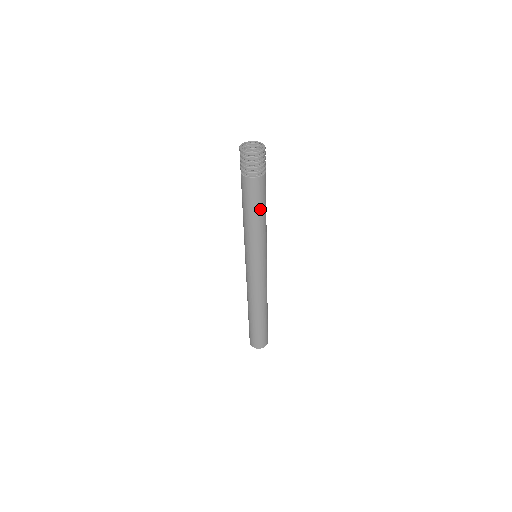
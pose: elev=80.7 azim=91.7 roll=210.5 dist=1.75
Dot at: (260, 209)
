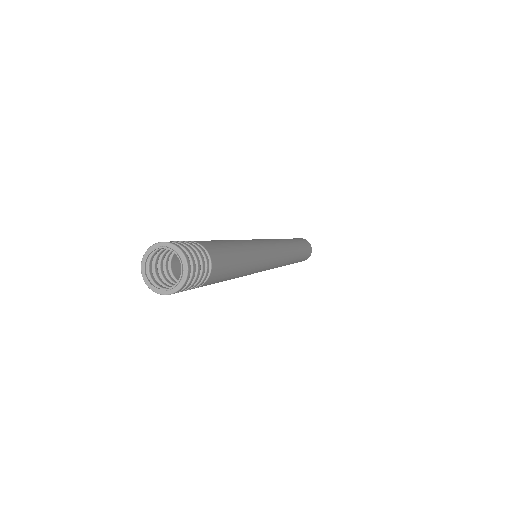
Dot at: (236, 268)
